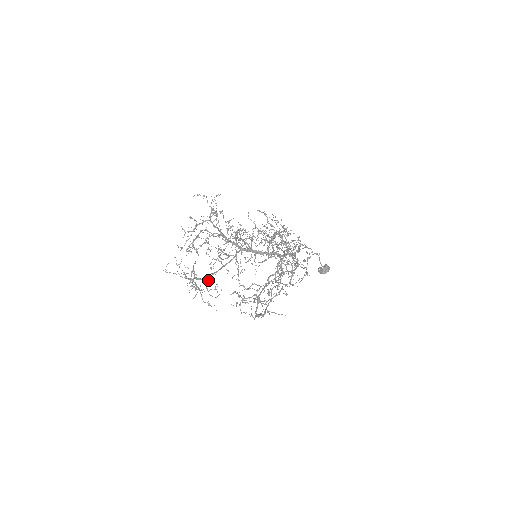
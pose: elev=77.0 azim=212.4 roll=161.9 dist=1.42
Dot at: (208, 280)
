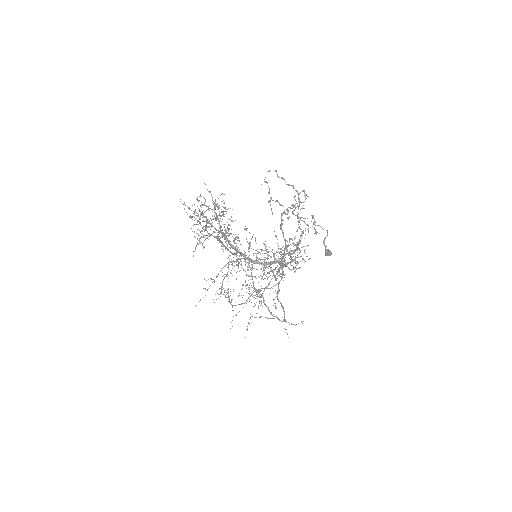
Dot at: (221, 230)
